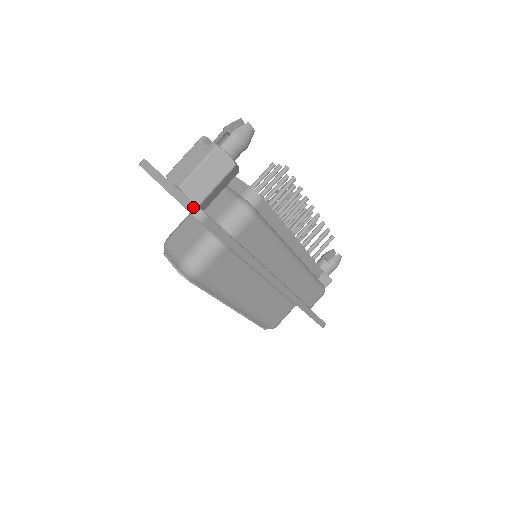
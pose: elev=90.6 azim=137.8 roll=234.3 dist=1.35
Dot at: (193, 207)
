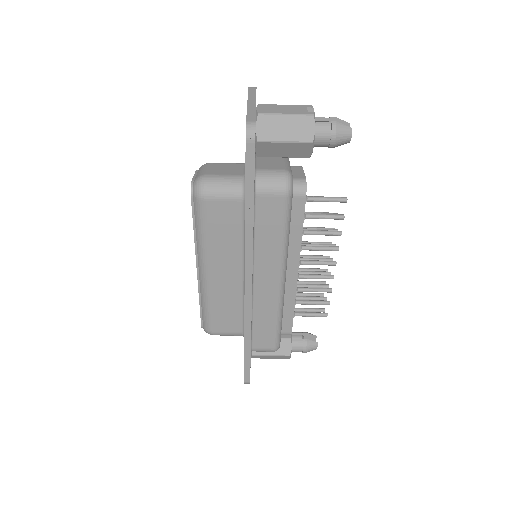
Dot at: (252, 123)
